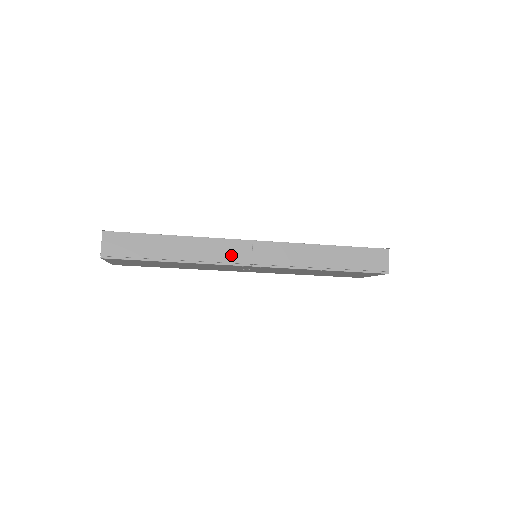
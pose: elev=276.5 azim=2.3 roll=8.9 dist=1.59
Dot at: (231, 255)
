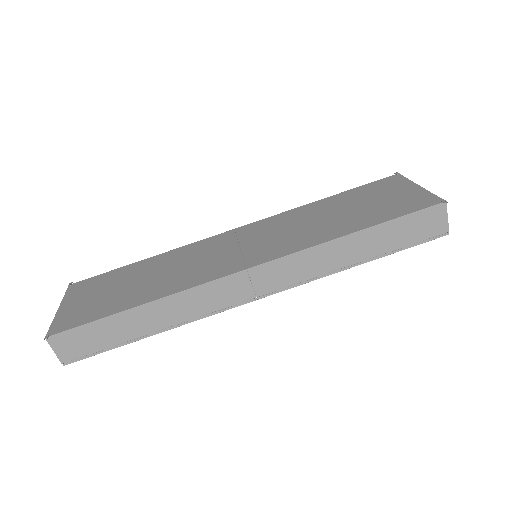
Dot at: (225, 298)
